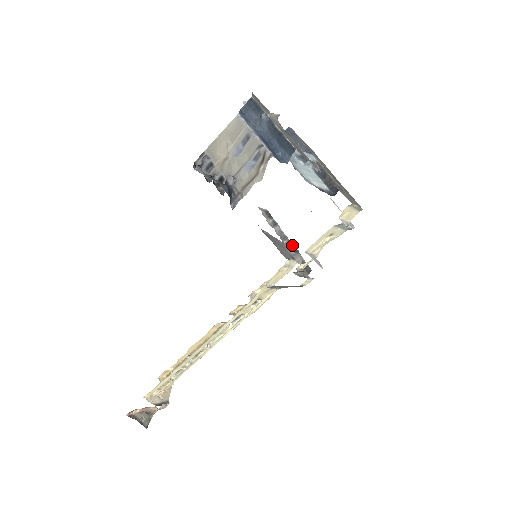
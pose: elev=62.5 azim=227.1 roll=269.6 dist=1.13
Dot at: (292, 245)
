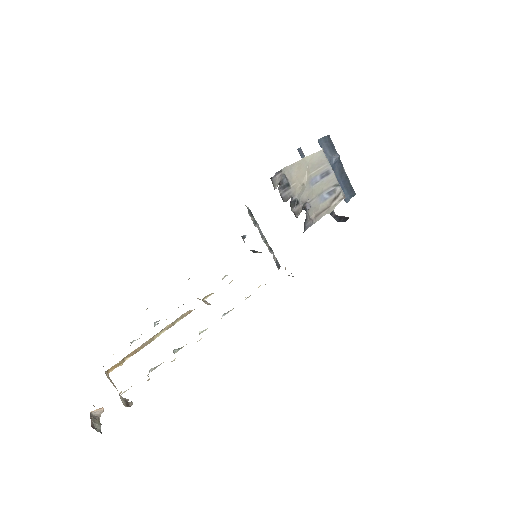
Dot at: (268, 244)
